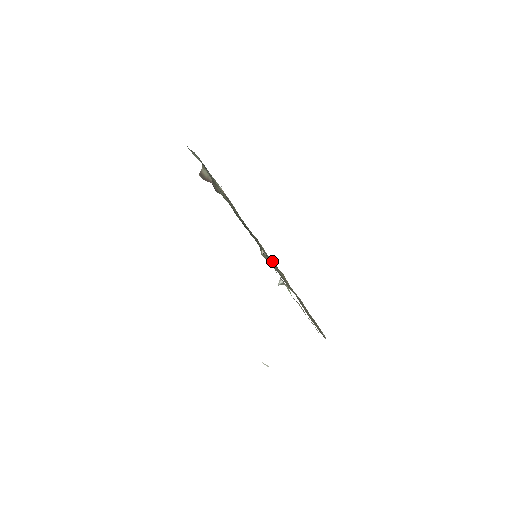
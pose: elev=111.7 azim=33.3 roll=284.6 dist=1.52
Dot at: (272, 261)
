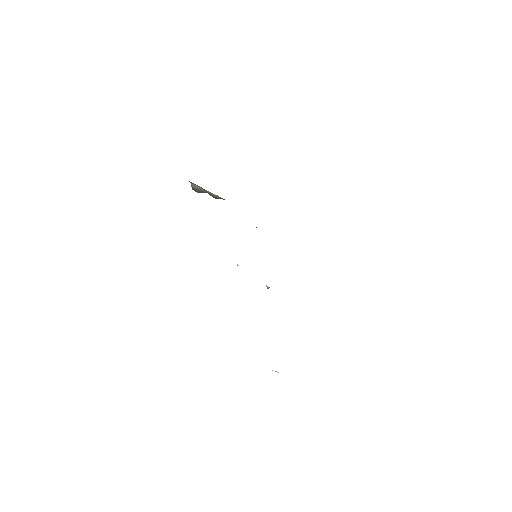
Dot at: occluded
